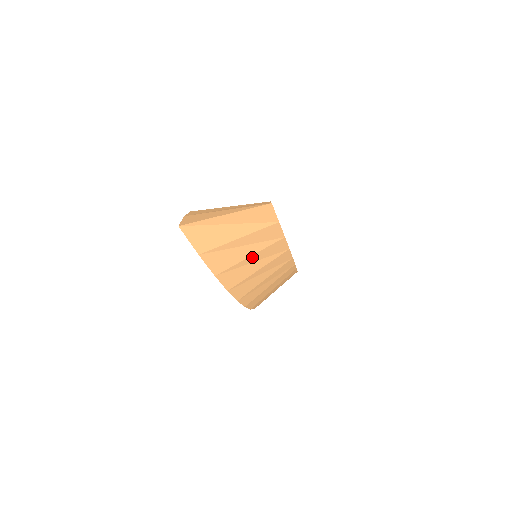
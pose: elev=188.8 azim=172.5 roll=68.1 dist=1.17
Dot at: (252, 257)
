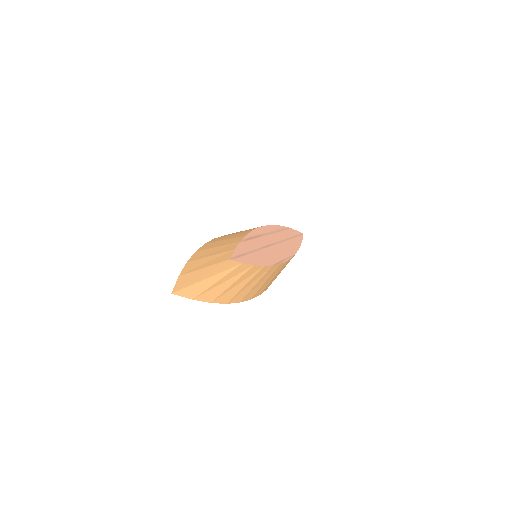
Dot at: (234, 284)
